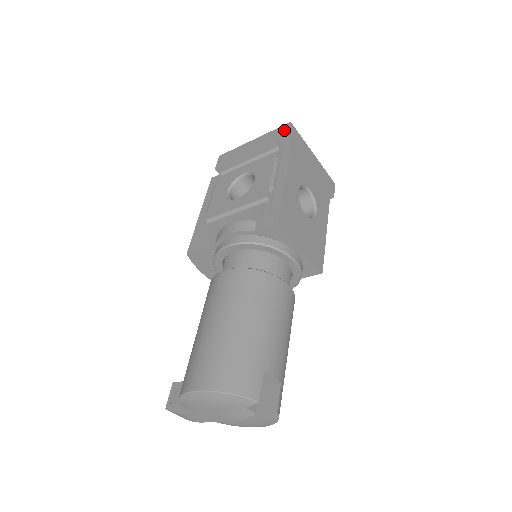
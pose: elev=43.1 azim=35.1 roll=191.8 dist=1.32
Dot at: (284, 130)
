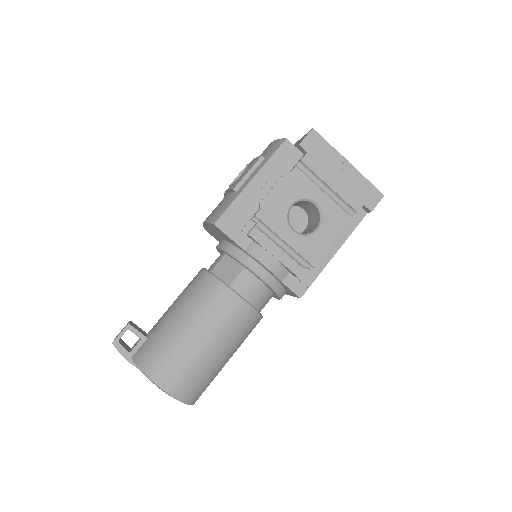
Dot at: (374, 199)
